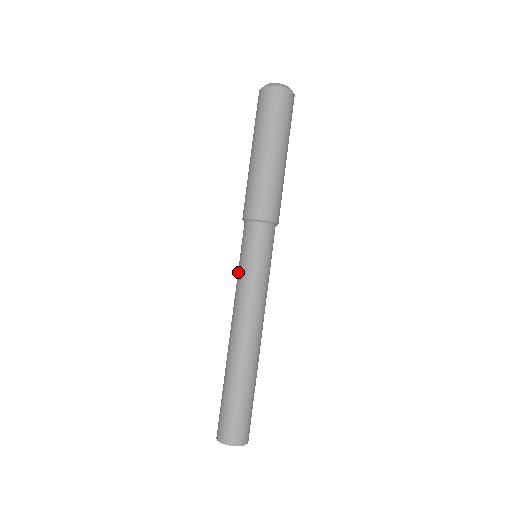
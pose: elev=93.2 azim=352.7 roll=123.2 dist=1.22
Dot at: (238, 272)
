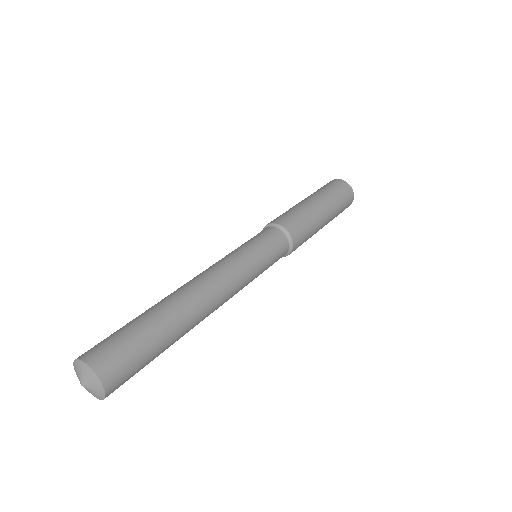
Dot at: occluded
